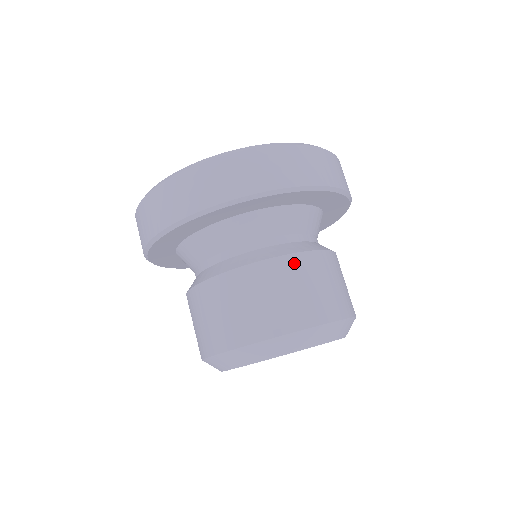
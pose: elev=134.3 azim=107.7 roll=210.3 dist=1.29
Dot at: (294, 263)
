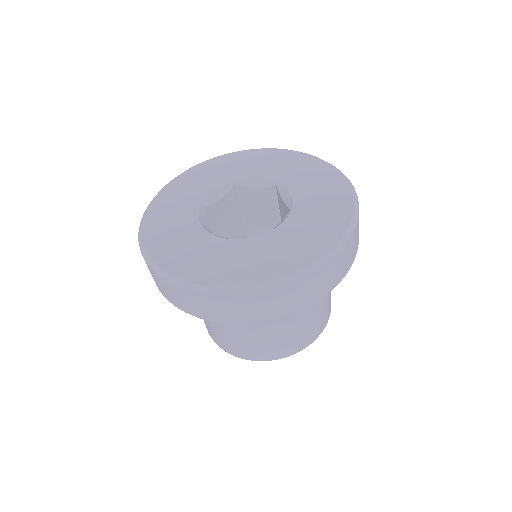
Dot at: (294, 322)
